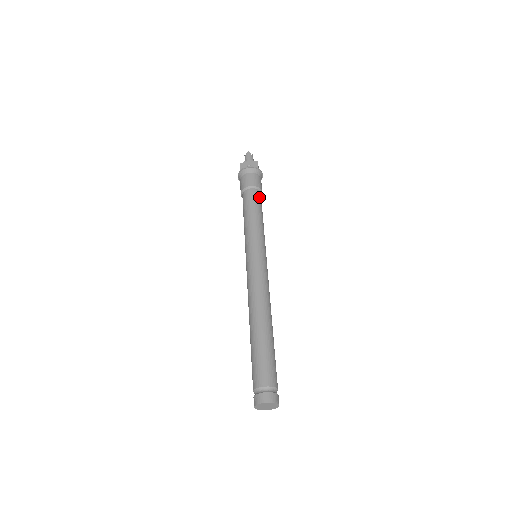
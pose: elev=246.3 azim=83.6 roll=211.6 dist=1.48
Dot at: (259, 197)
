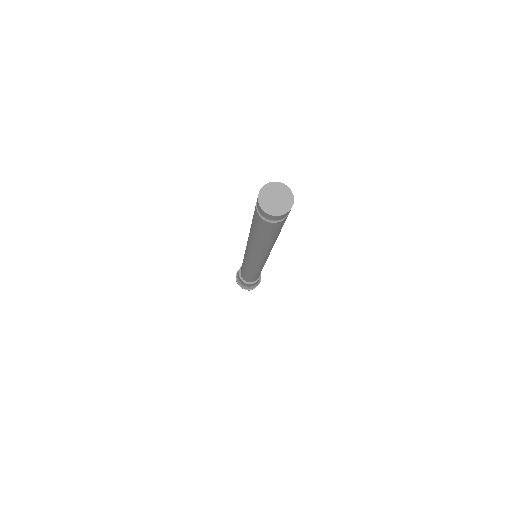
Dot at: occluded
